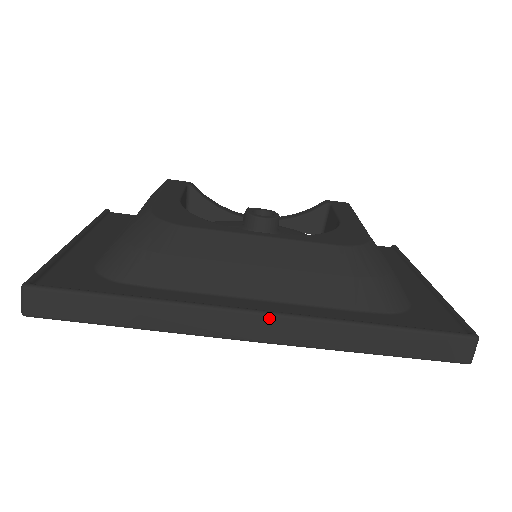
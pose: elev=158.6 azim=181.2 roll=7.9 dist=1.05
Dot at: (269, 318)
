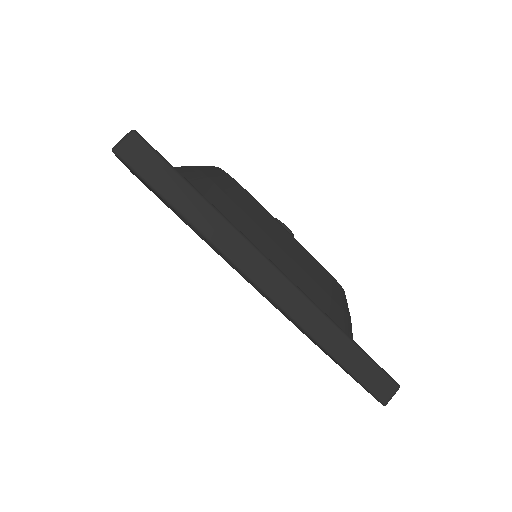
Dot at: (284, 279)
